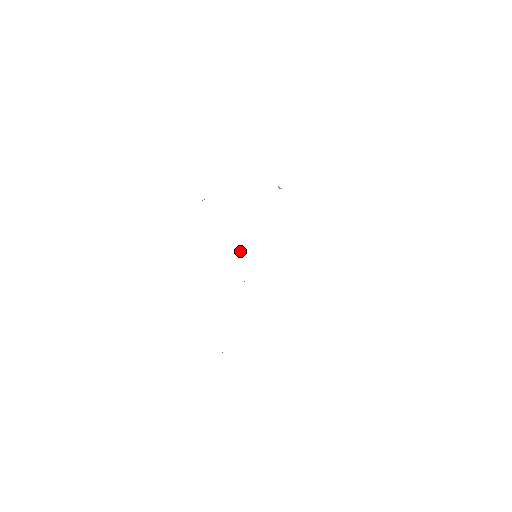
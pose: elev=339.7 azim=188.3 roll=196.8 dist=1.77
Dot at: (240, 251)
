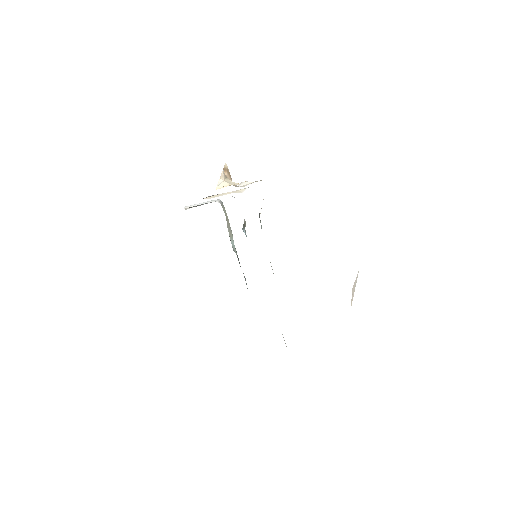
Dot at: occluded
